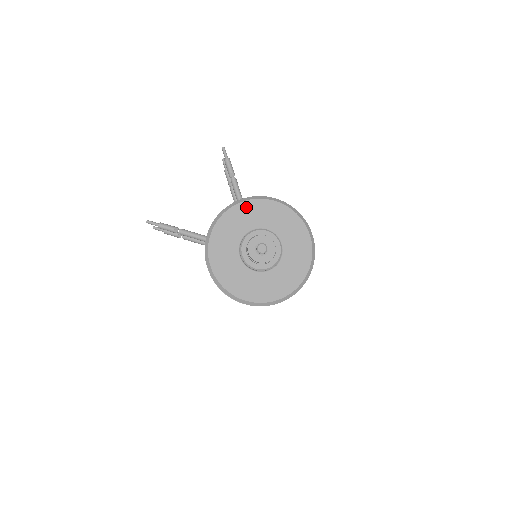
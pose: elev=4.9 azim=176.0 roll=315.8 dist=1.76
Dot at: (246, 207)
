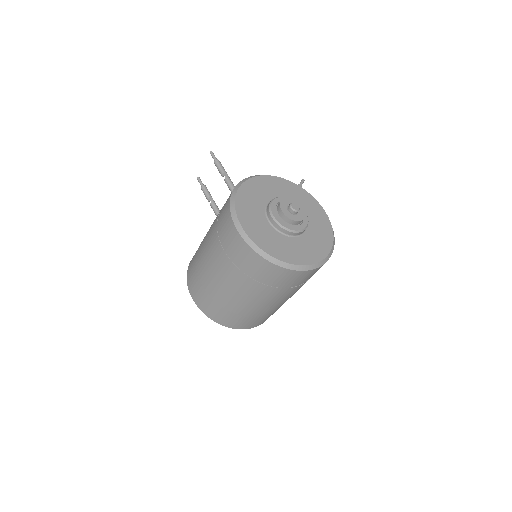
Dot at: (301, 191)
